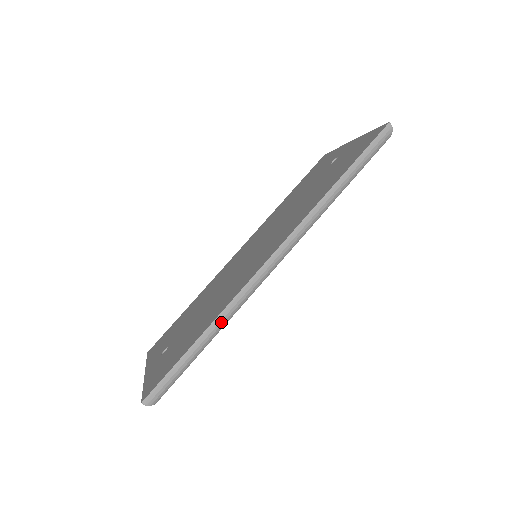
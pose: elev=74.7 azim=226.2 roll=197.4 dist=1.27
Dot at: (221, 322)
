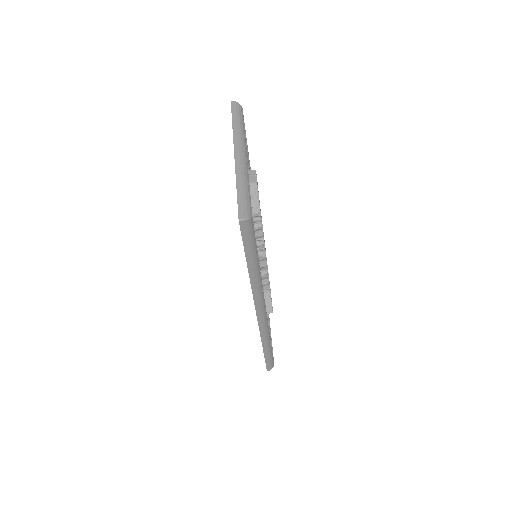
Dot at: (266, 342)
